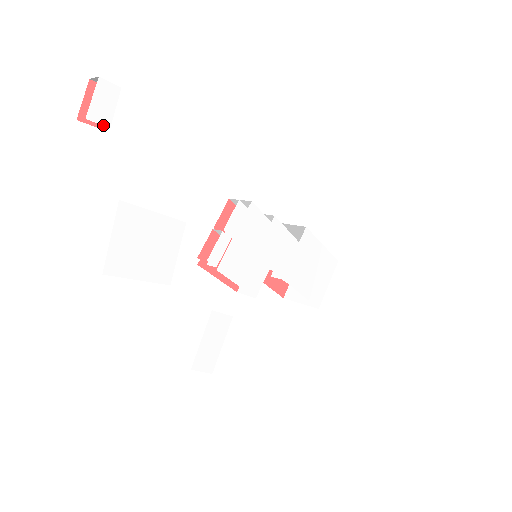
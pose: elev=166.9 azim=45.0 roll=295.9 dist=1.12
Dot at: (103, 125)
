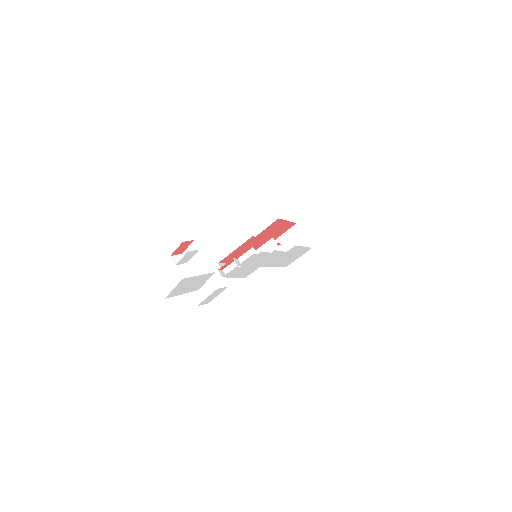
Dot at: occluded
